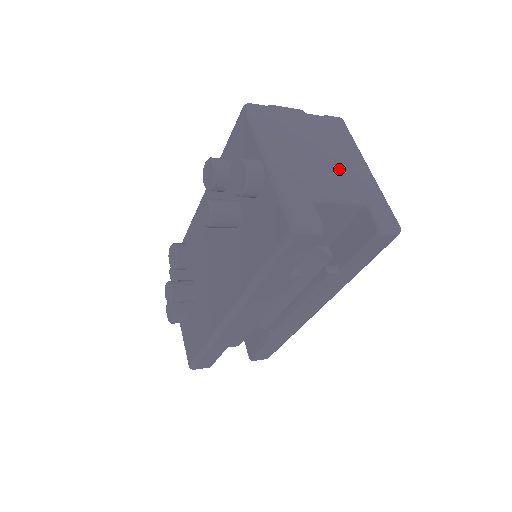
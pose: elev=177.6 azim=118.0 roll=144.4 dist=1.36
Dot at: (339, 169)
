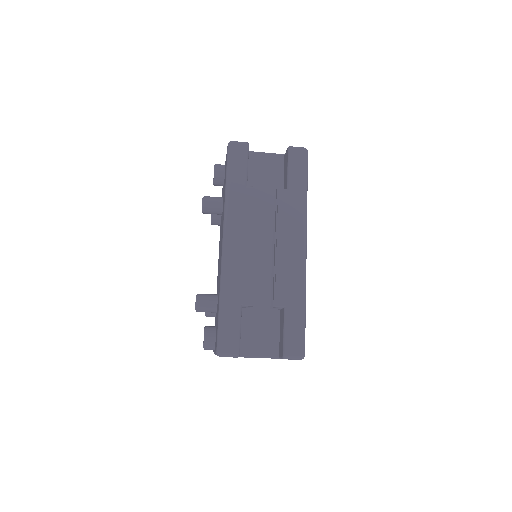
Dot at: occluded
